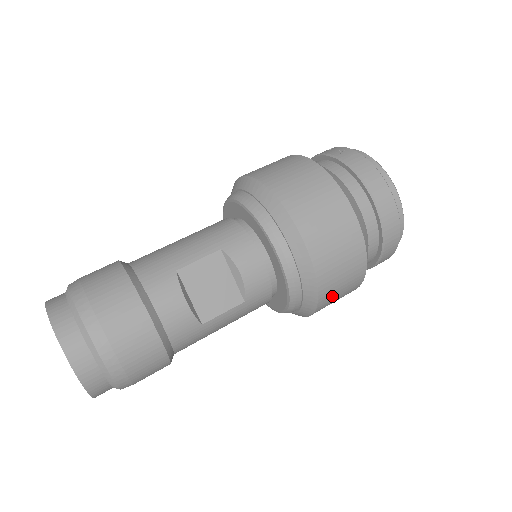
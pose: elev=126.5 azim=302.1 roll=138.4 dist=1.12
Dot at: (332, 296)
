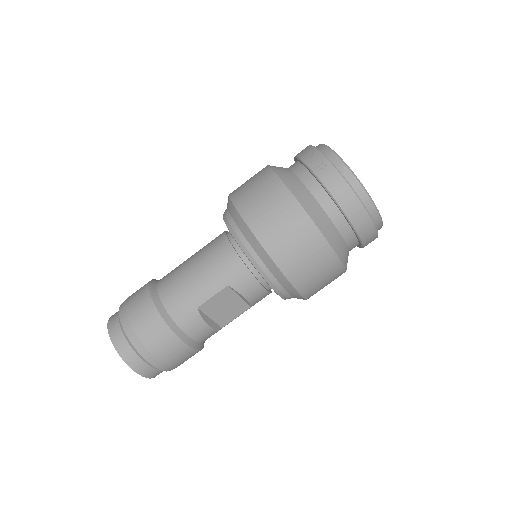
Dot at: occluded
